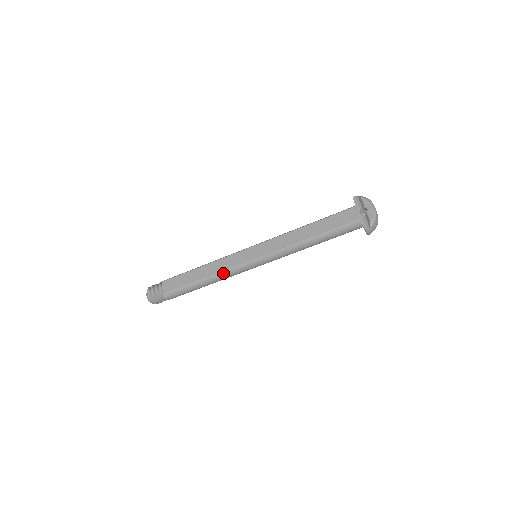
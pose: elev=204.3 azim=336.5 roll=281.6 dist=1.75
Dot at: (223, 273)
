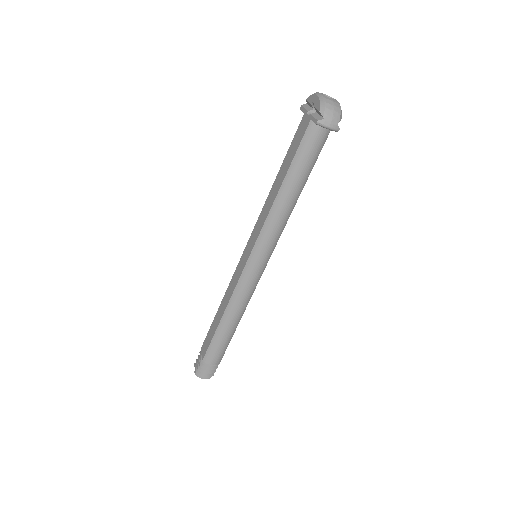
Dot at: (233, 298)
